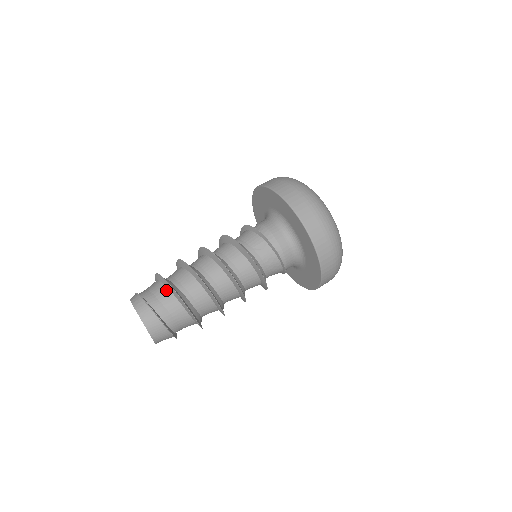
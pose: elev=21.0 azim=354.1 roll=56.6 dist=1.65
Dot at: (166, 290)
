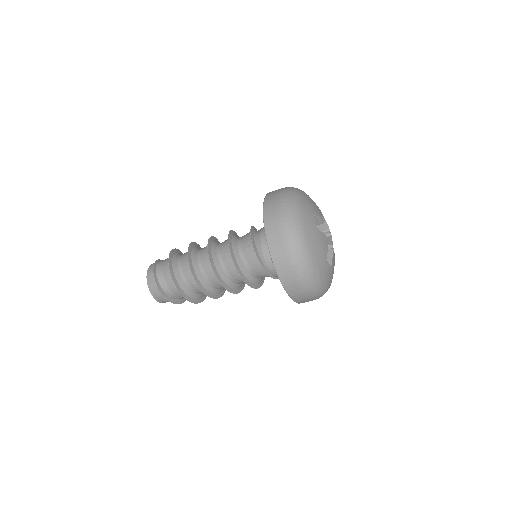
Dot at: occluded
